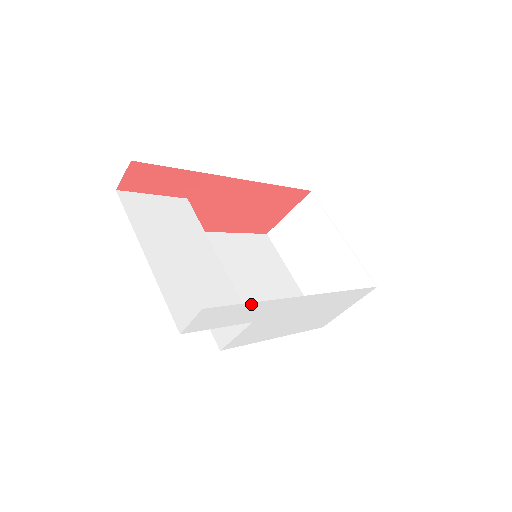
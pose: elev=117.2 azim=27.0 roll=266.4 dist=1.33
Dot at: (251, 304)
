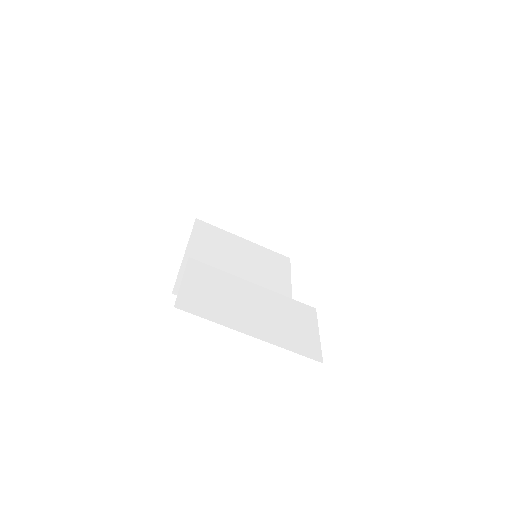
Dot at: occluded
